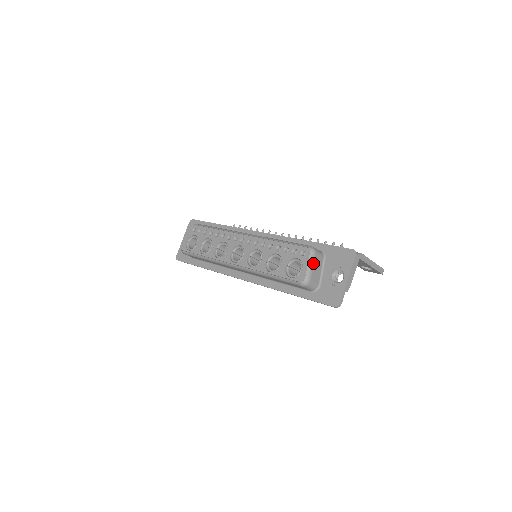
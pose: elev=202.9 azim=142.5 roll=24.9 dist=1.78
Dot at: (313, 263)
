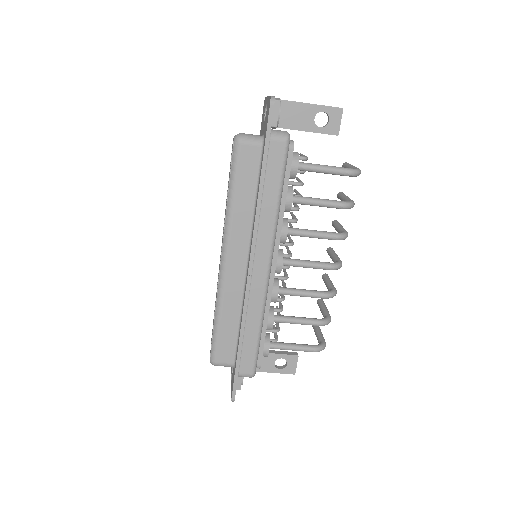
Dot at: occluded
